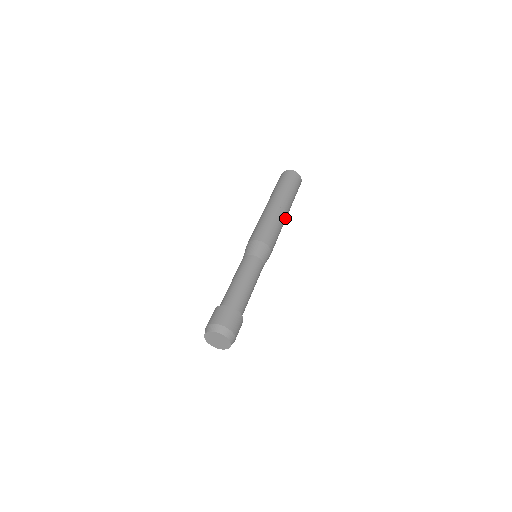
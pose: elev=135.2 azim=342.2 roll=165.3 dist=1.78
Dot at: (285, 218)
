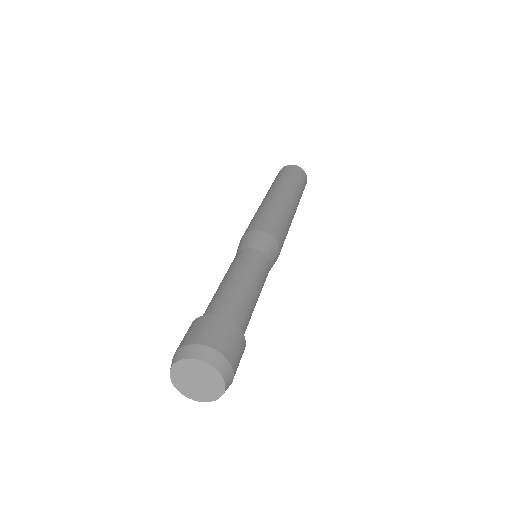
Dot at: (290, 206)
